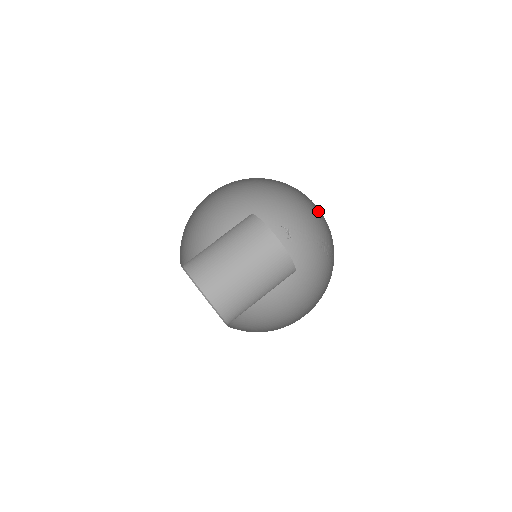
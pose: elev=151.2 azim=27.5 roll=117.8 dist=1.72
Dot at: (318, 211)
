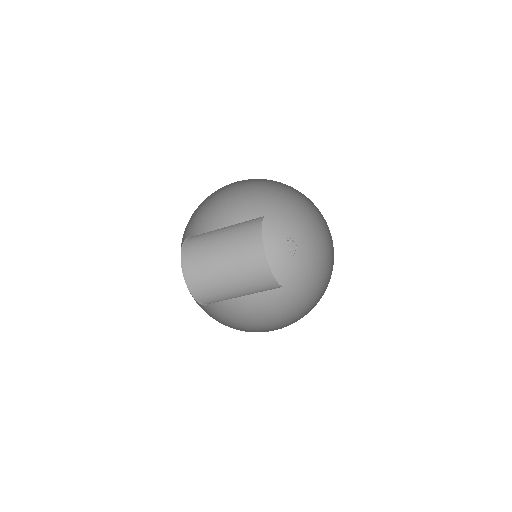
Dot at: occluded
